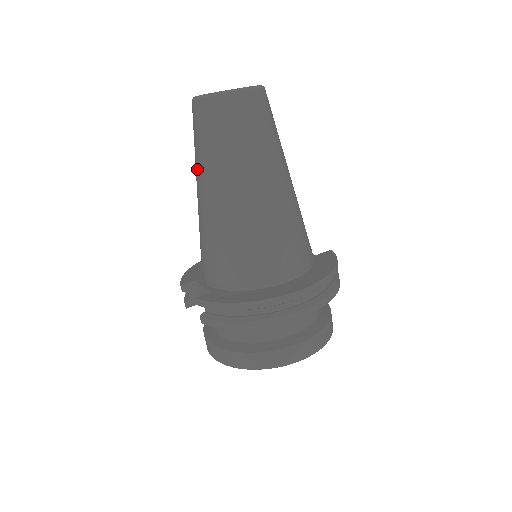
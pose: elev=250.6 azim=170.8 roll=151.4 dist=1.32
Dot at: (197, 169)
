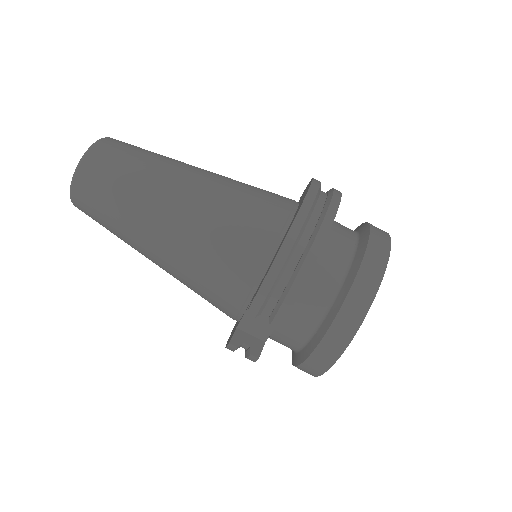
Dot at: (129, 236)
